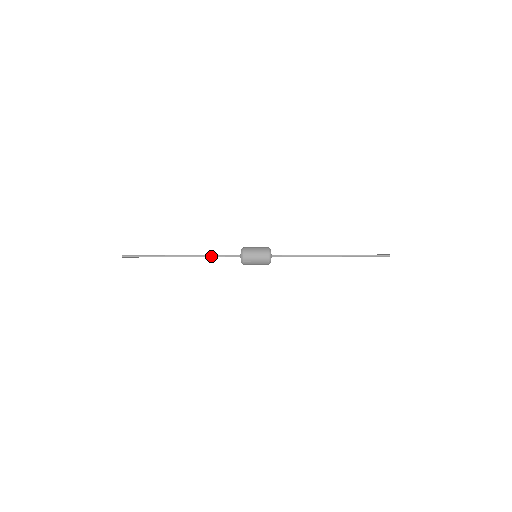
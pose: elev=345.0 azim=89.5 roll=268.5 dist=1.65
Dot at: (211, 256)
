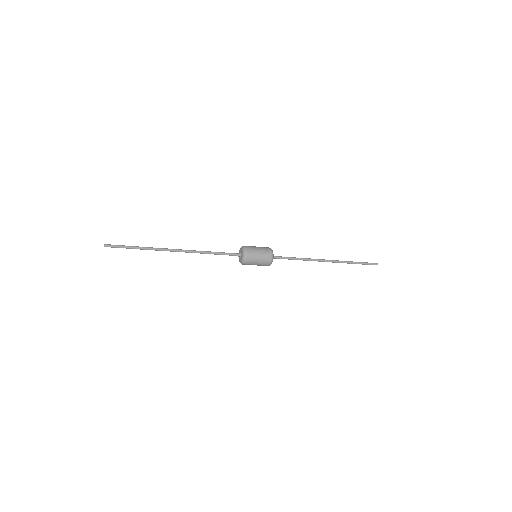
Dot at: (209, 253)
